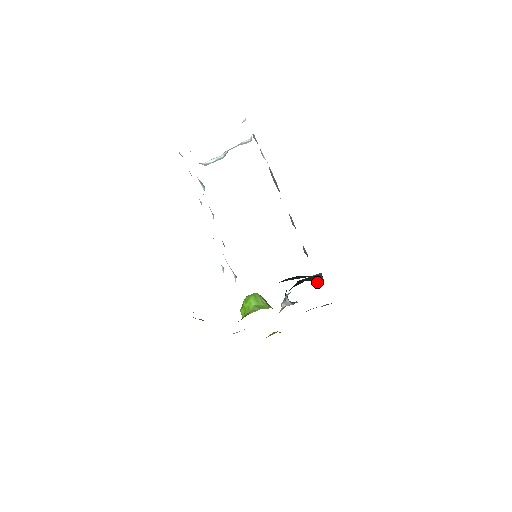
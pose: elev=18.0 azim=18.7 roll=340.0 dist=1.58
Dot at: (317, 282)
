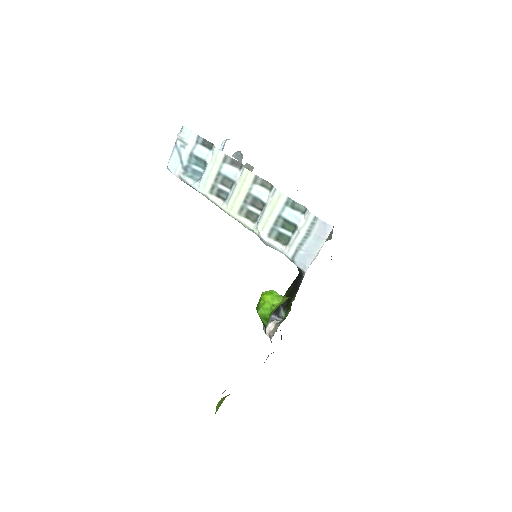
Dot at: occluded
